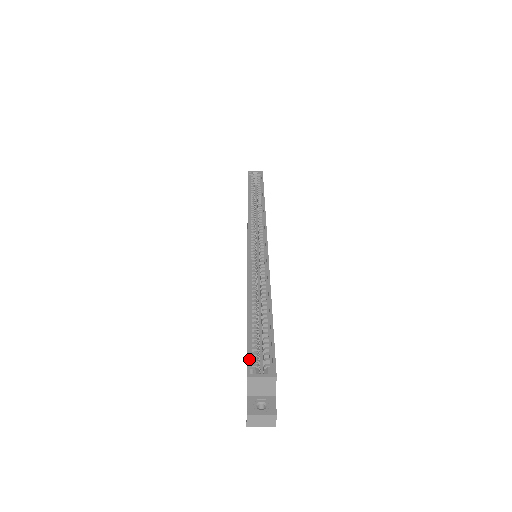
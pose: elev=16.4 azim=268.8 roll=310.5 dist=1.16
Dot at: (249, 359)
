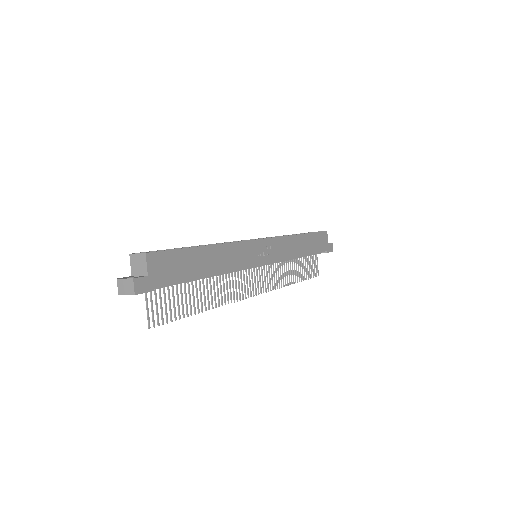
Dot at: (144, 252)
